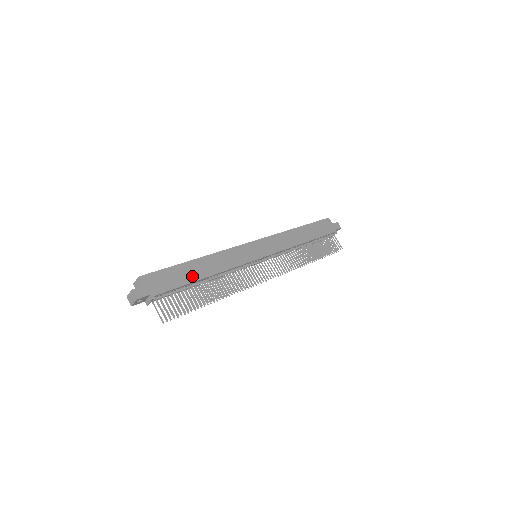
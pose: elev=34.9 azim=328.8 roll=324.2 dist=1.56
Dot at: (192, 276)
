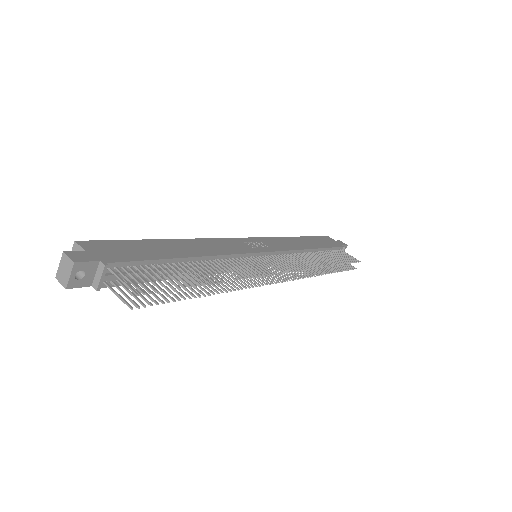
Dot at: (169, 253)
